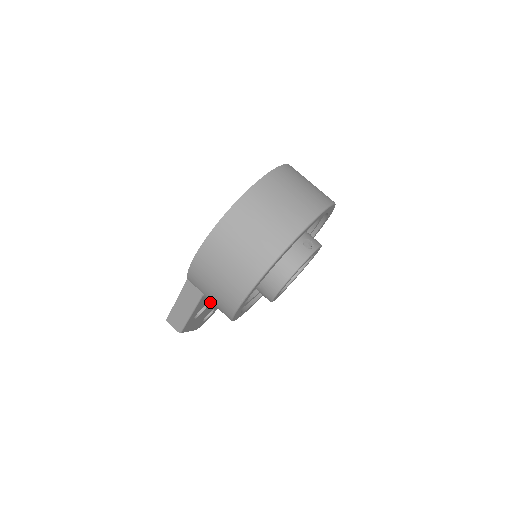
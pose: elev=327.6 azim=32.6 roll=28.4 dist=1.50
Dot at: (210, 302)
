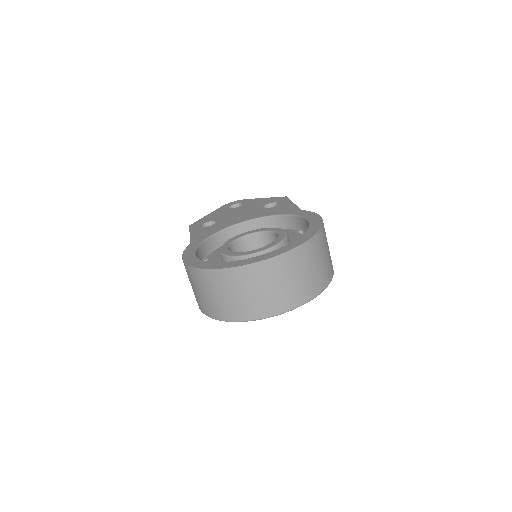
Dot at: occluded
